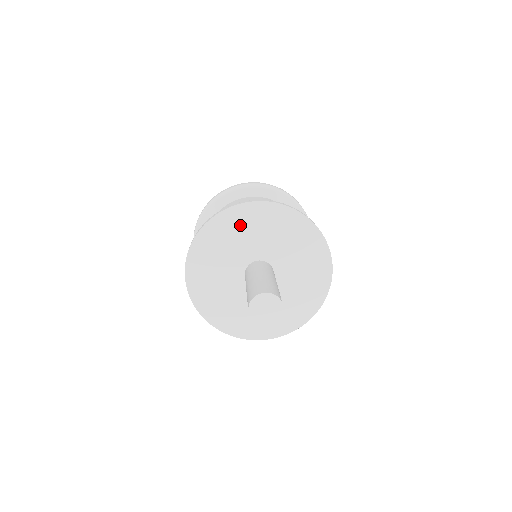
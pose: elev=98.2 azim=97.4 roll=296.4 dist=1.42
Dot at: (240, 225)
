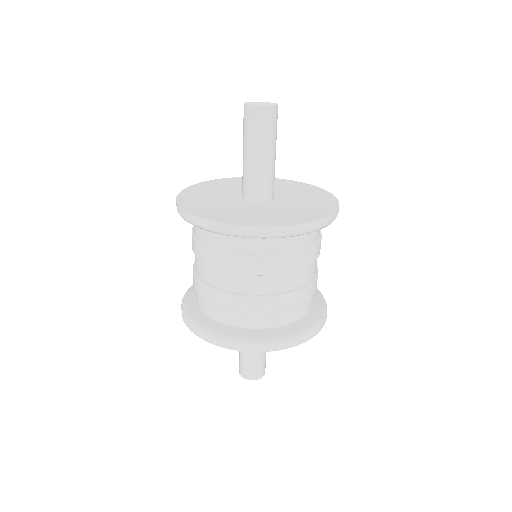
Dot at: occluded
